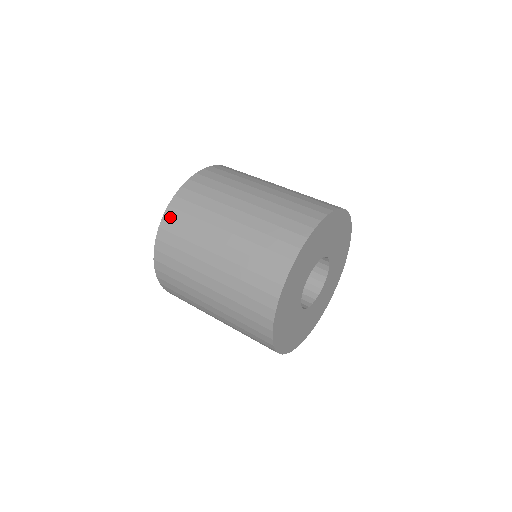
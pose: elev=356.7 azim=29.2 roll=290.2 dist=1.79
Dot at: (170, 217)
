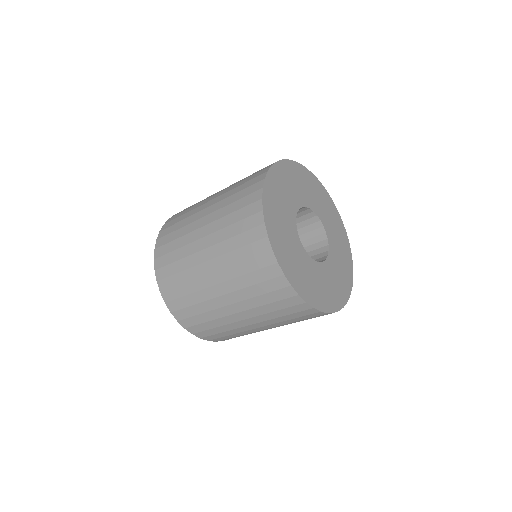
Dot at: (159, 255)
